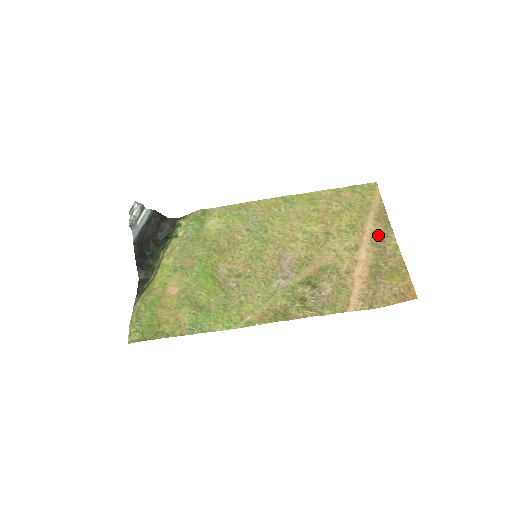
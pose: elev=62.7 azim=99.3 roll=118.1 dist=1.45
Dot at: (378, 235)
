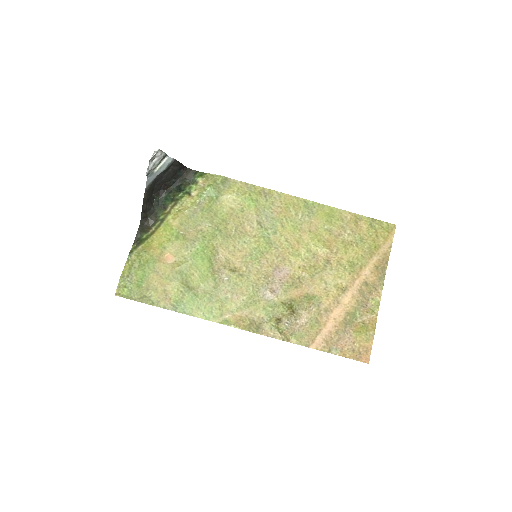
Dot at: (369, 284)
